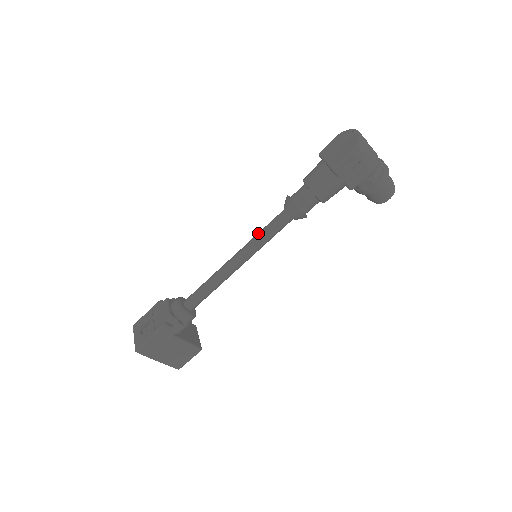
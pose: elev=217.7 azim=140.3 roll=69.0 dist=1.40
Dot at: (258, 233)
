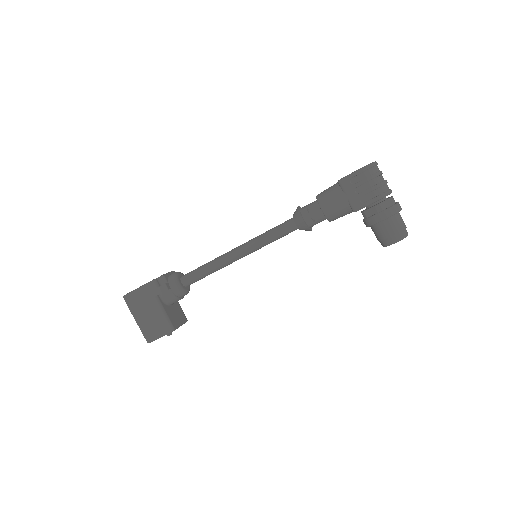
Dot at: occluded
